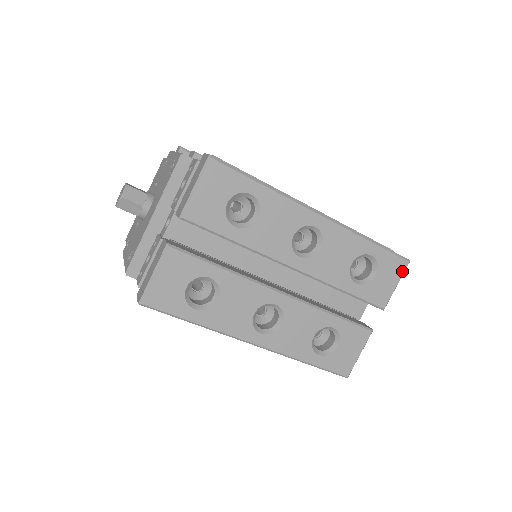
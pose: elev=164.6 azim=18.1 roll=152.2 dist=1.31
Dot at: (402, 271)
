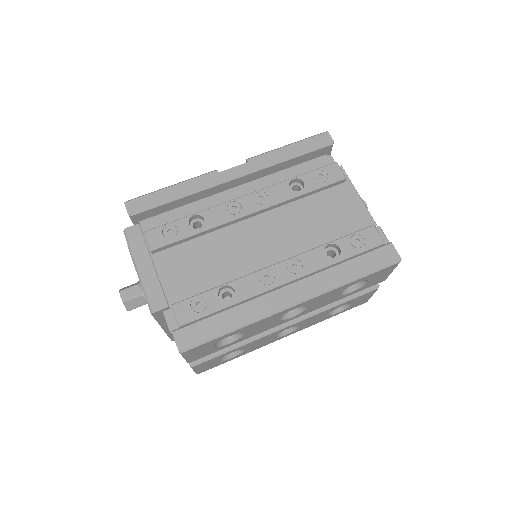
Dot at: (394, 267)
